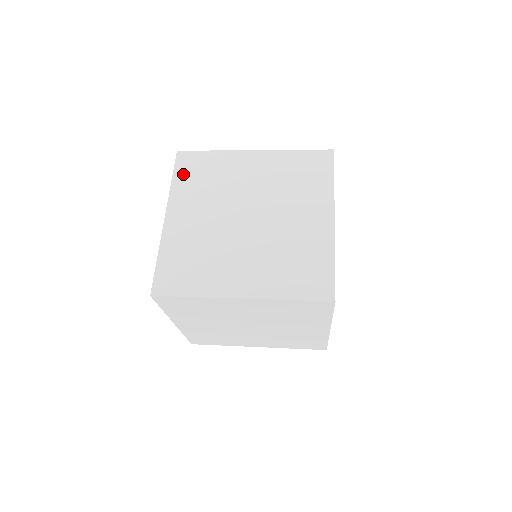
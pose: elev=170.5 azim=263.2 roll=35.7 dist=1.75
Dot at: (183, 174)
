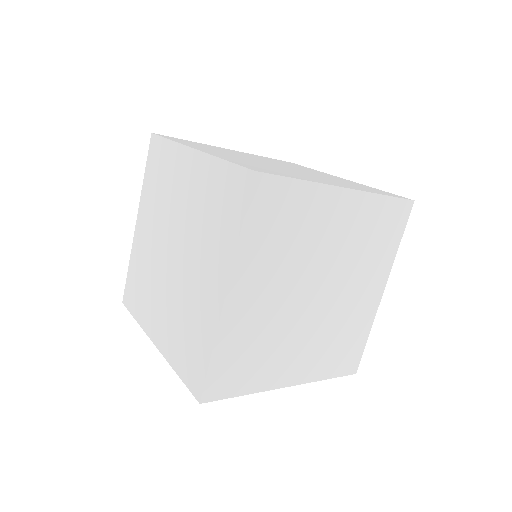
Dot at: (258, 221)
